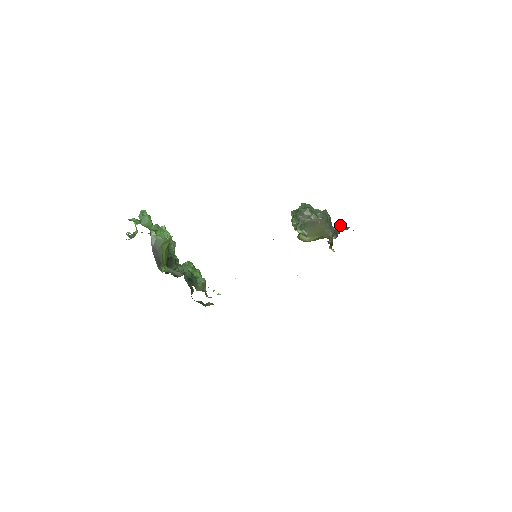
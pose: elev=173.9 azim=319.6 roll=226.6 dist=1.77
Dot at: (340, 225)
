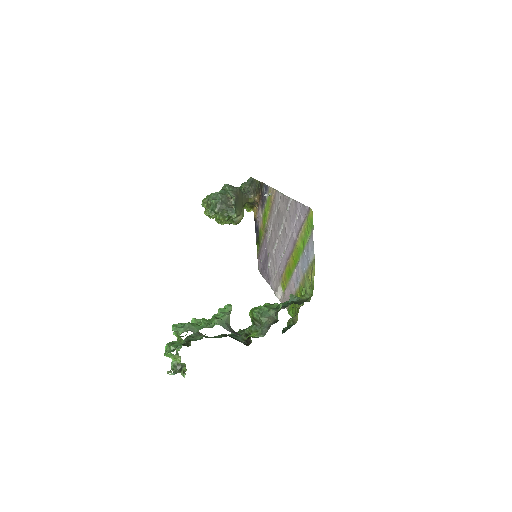
Dot at: (241, 185)
